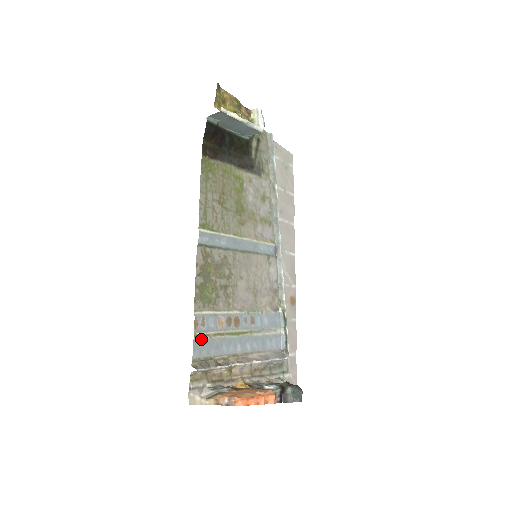
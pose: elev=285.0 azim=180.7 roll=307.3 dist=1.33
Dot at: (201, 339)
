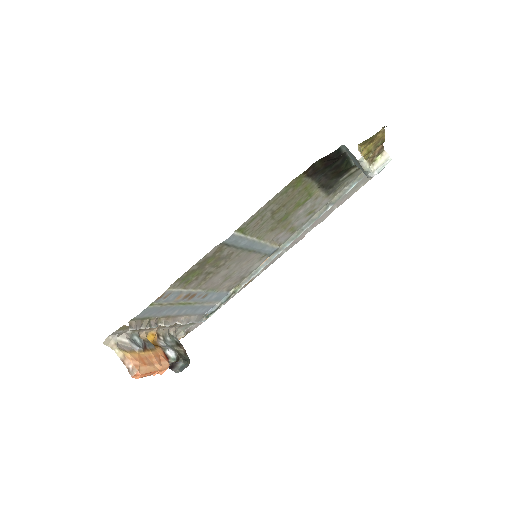
Dot at: (153, 307)
